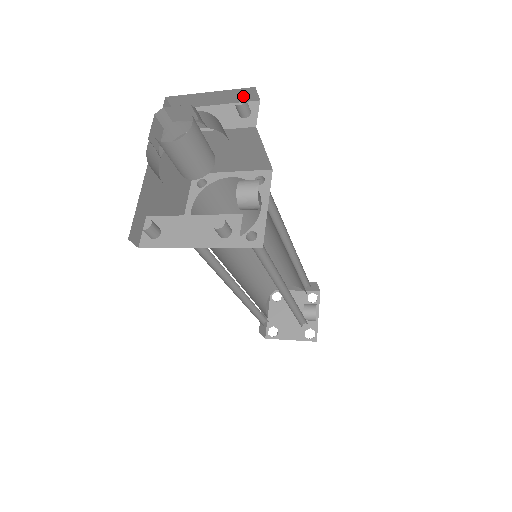
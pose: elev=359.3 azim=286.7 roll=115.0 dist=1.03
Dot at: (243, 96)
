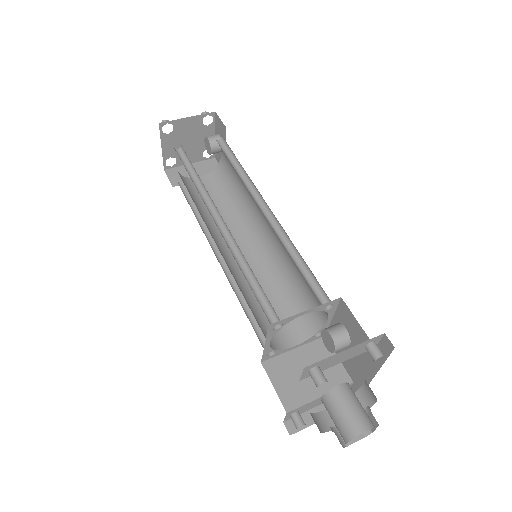
Dot at: occluded
